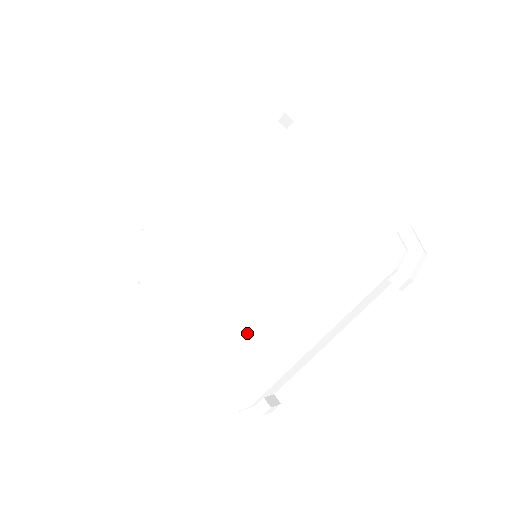
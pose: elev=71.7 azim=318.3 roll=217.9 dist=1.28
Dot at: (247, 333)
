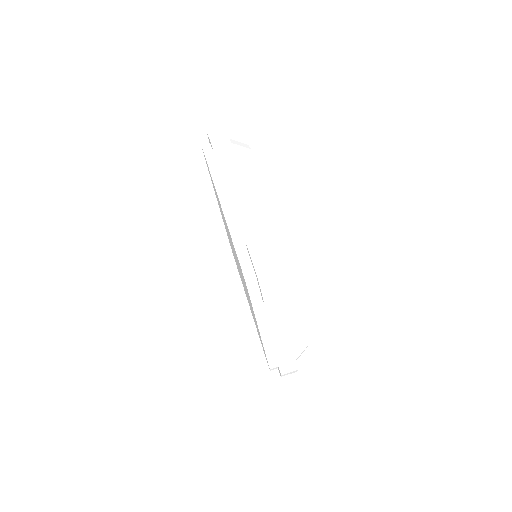
Dot at: occluded
